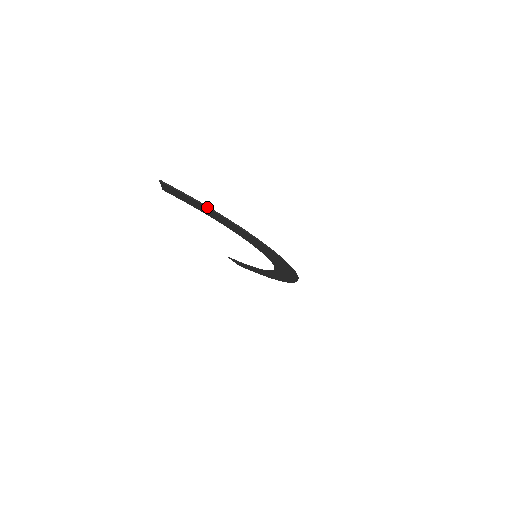
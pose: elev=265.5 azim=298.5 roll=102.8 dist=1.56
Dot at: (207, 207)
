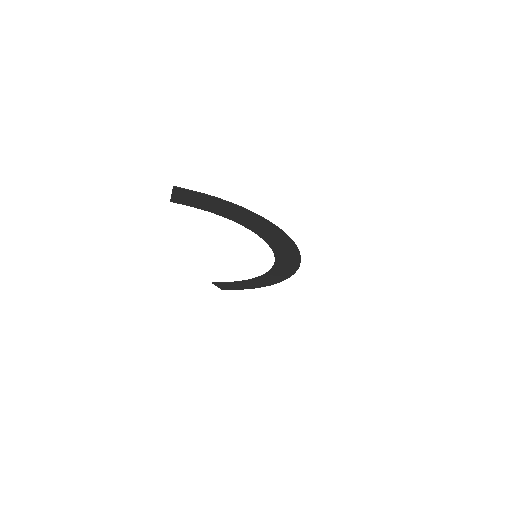
Dot at: (224, 200)
